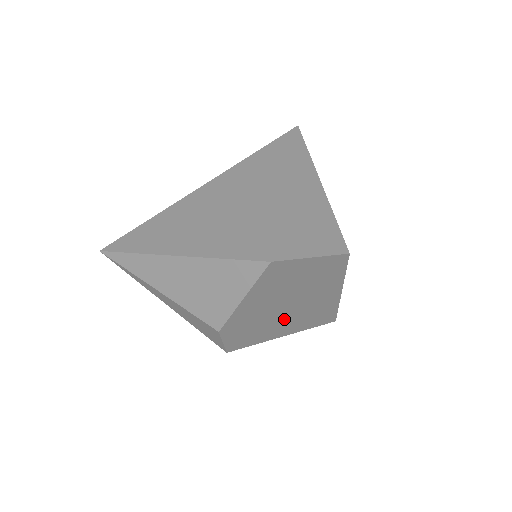
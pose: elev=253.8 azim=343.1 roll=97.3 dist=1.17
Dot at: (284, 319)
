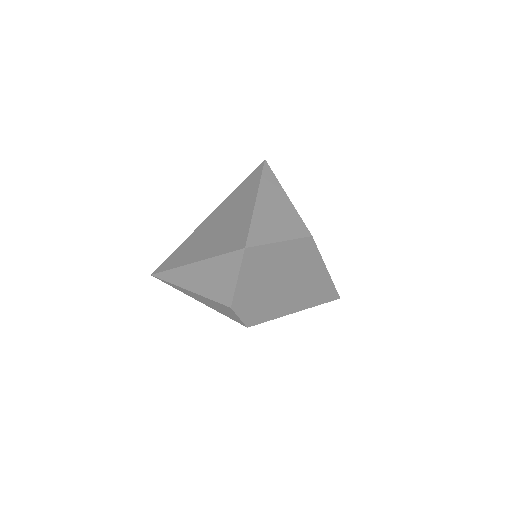
Dot at: (285, 296)
